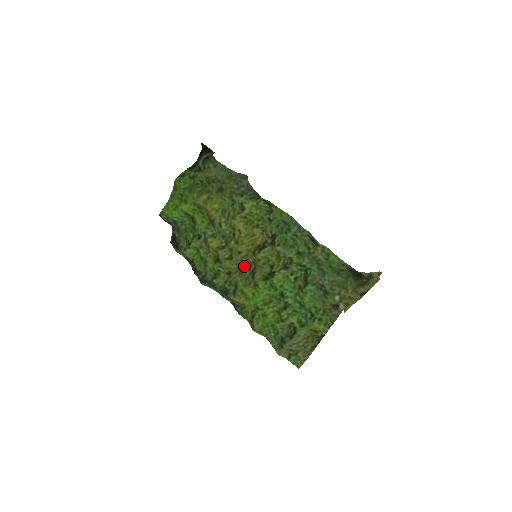
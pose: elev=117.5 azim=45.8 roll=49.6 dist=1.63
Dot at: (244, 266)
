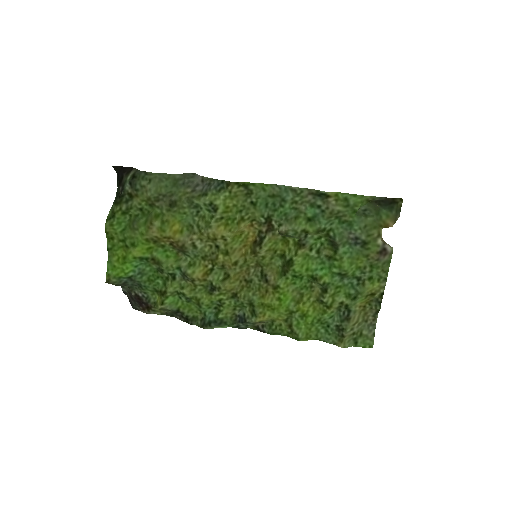
Dot at: (248, 276)
